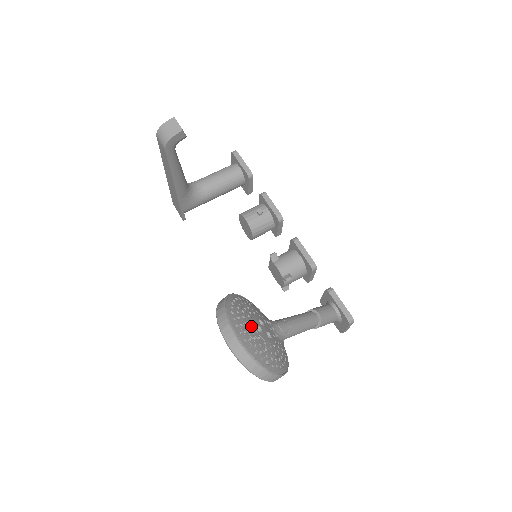
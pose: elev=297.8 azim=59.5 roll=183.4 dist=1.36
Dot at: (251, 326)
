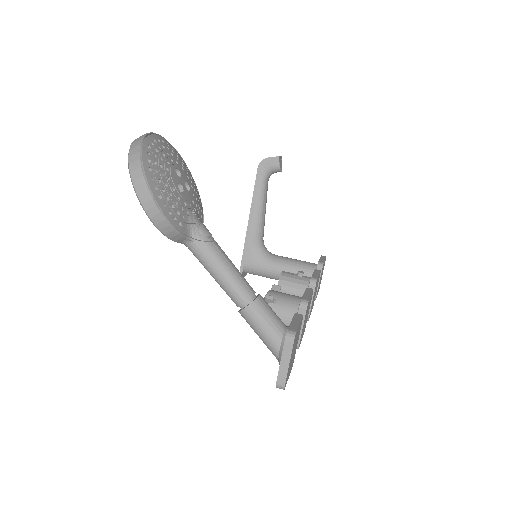
Dot at: (174, 161)
